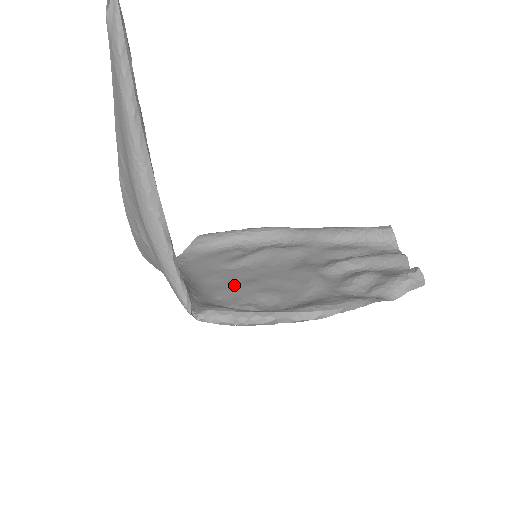
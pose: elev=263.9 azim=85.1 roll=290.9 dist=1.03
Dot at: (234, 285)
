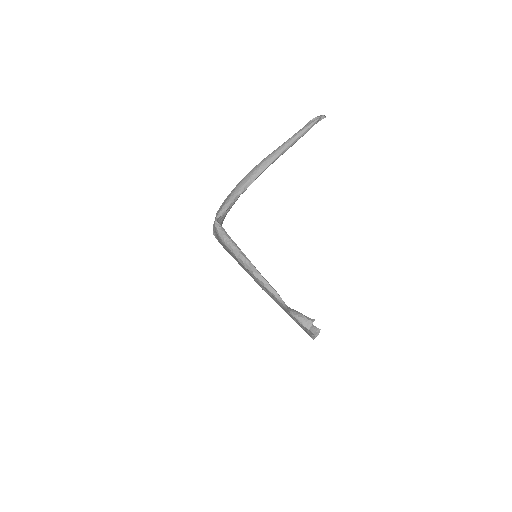
Dot at: occluded
